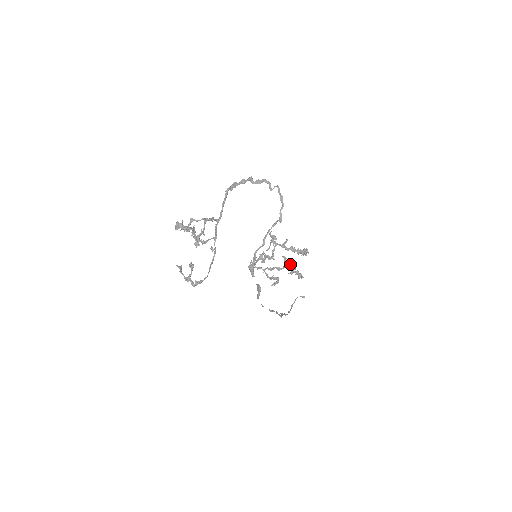
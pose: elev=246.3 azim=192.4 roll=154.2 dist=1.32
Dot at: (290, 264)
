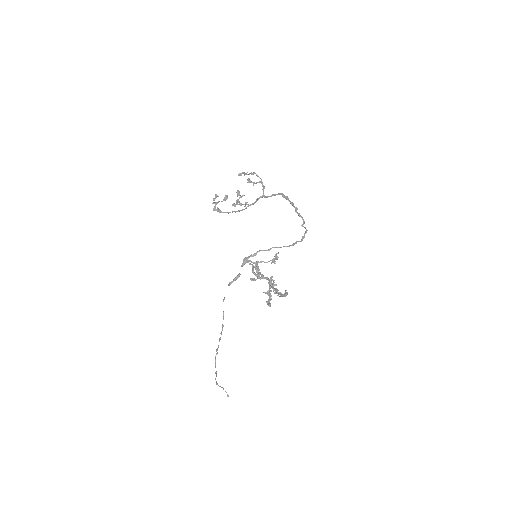
Dot at: (272, 283)
